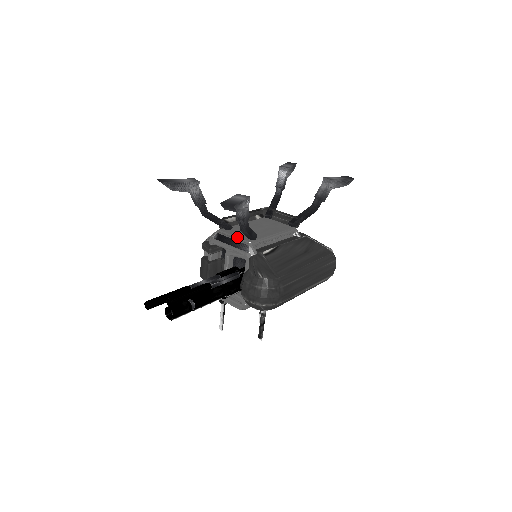
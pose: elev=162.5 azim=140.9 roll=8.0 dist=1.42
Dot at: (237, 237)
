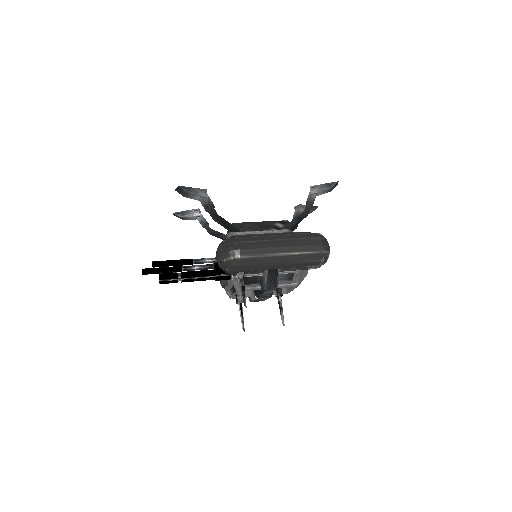
Dot at: occluded
